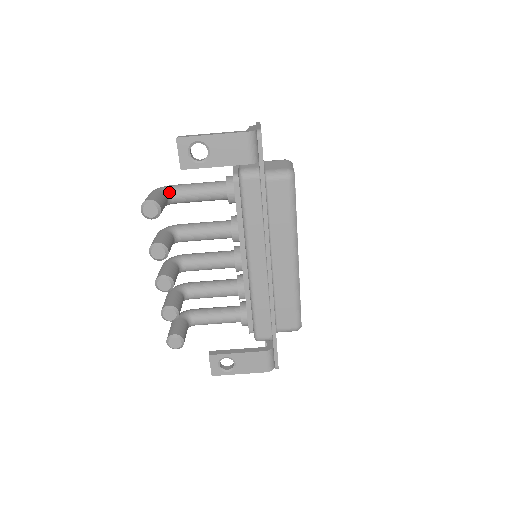
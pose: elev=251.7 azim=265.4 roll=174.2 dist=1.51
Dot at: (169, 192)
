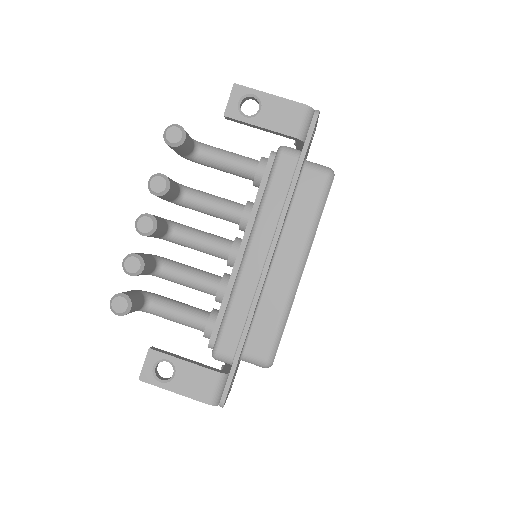
Dot at: (198, 145)
